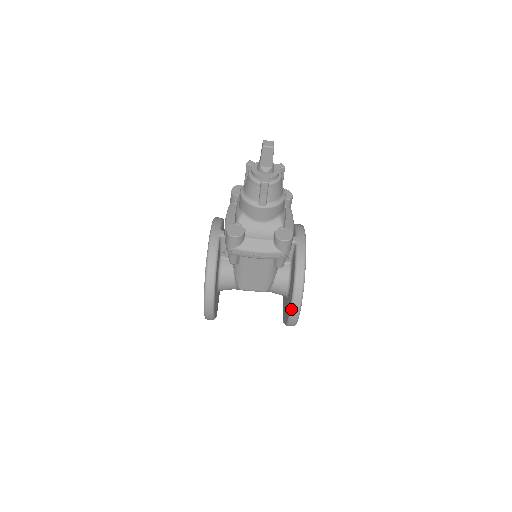
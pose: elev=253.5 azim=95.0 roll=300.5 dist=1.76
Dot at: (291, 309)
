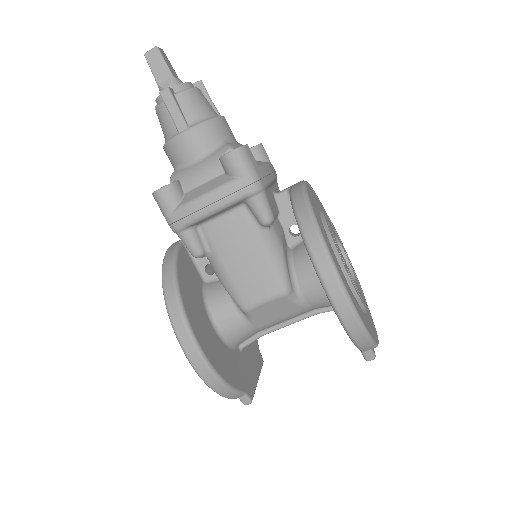
Dot at: (320, 279)
